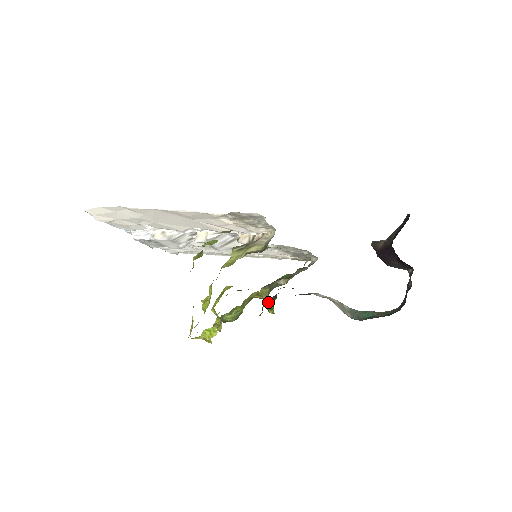
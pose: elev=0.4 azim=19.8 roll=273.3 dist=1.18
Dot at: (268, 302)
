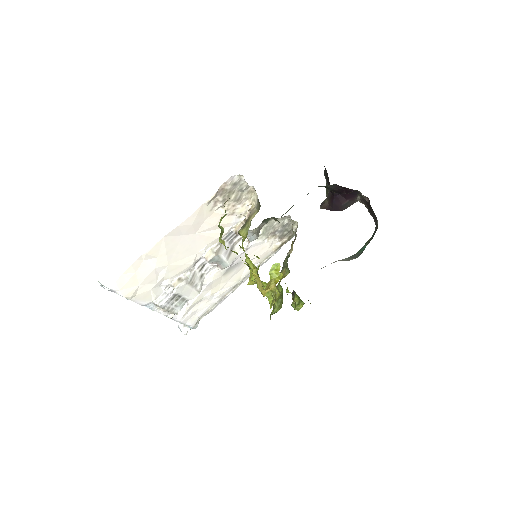
Dot at: (292, 302)
